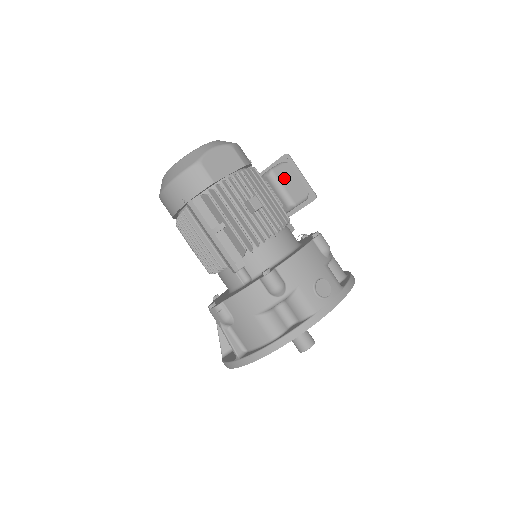
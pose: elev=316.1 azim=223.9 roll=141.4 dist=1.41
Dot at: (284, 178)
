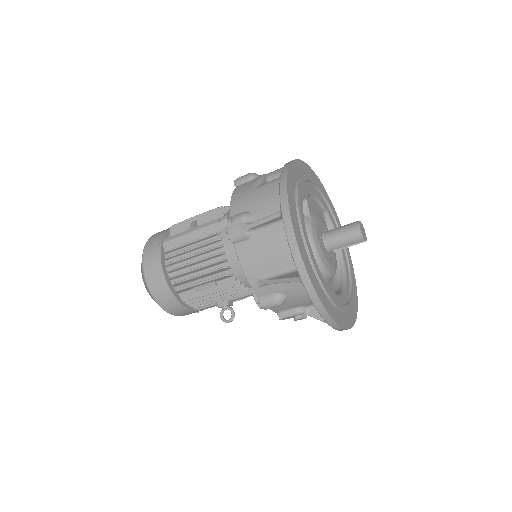
Dot at: occluded
